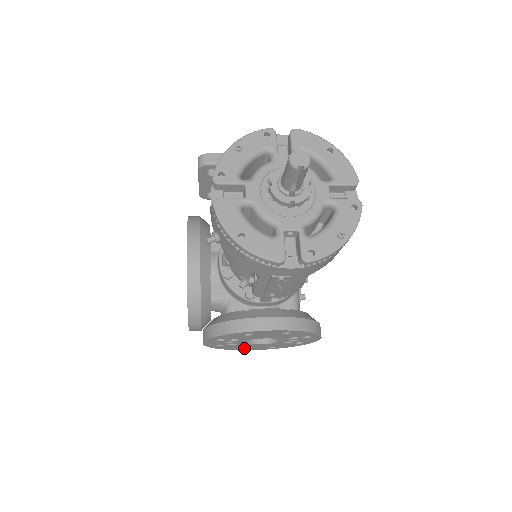
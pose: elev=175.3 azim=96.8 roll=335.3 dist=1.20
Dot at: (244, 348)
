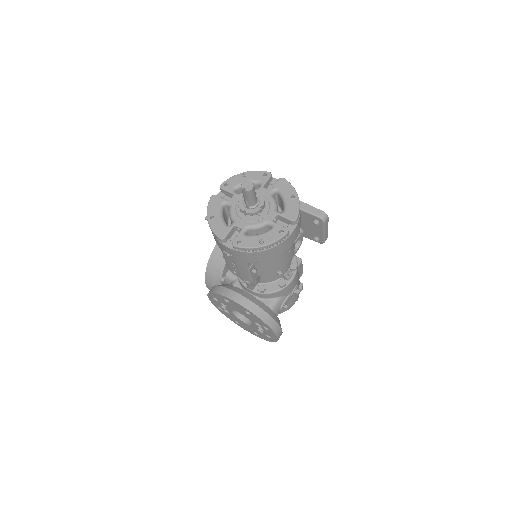
Dot at: (239, 324)
